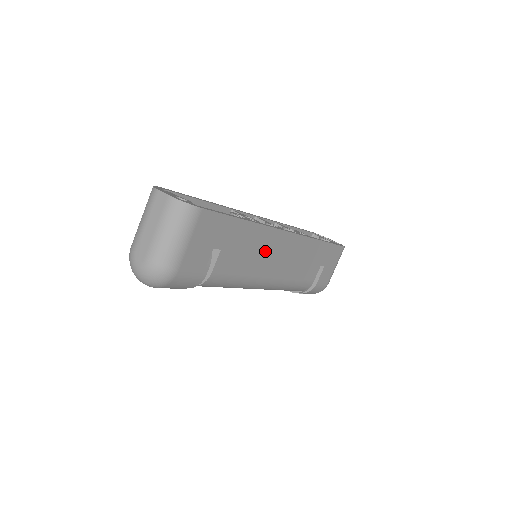
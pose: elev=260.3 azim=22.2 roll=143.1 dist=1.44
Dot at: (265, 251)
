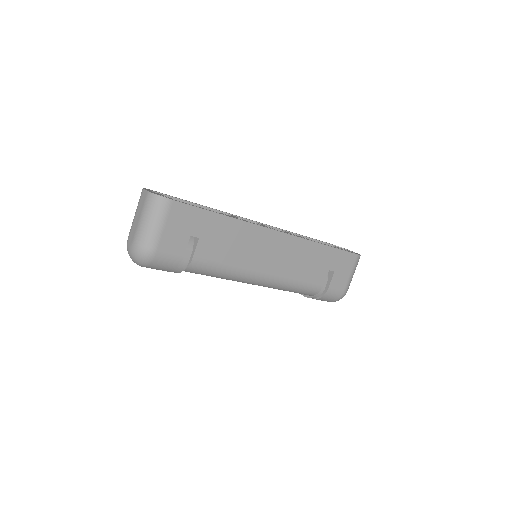
Dot at: (251, 246)
